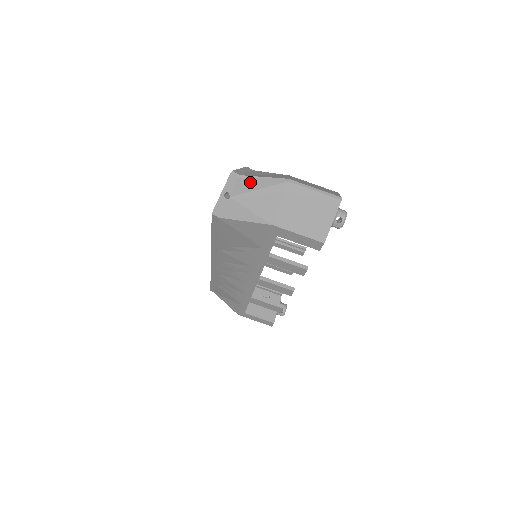
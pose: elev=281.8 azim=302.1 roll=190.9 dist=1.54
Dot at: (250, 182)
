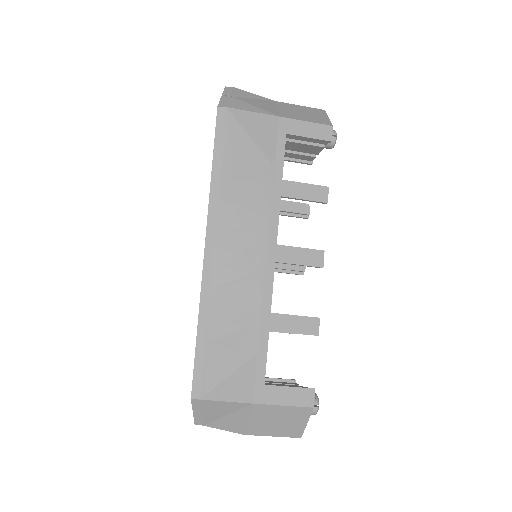
Dot at: (245, 93)
